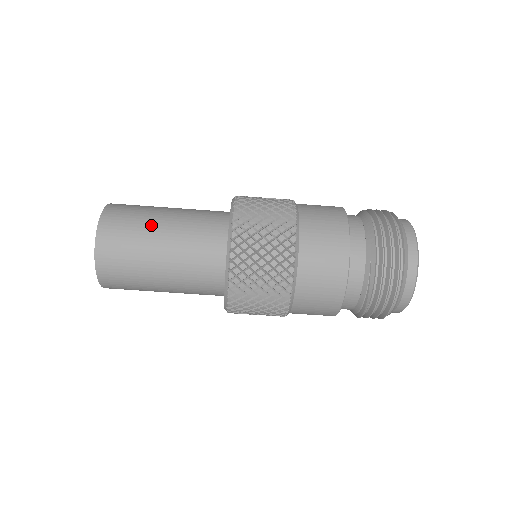
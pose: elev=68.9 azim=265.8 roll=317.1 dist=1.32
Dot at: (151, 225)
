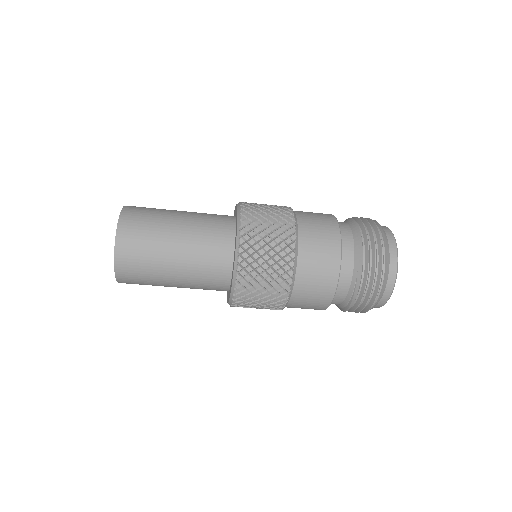
Dot at: (165, 235)
